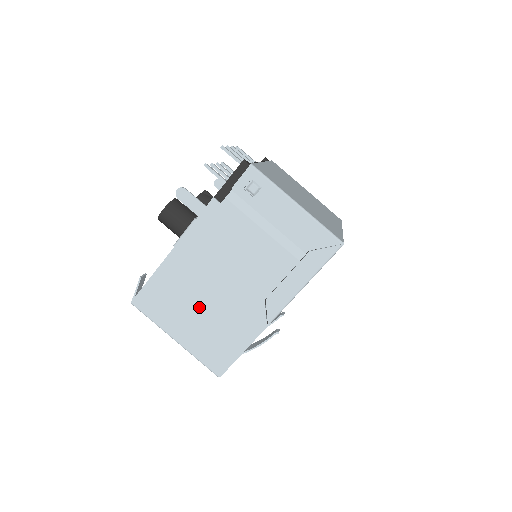
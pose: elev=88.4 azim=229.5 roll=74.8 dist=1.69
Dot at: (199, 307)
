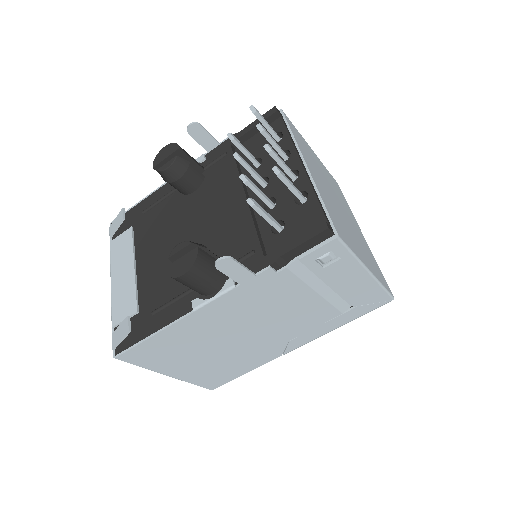
Dot at: (209, 353)
